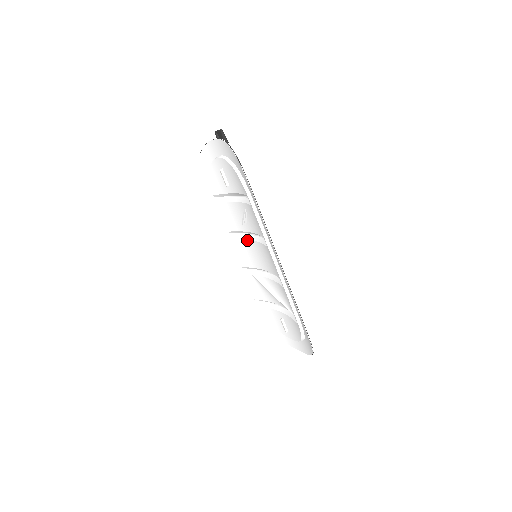
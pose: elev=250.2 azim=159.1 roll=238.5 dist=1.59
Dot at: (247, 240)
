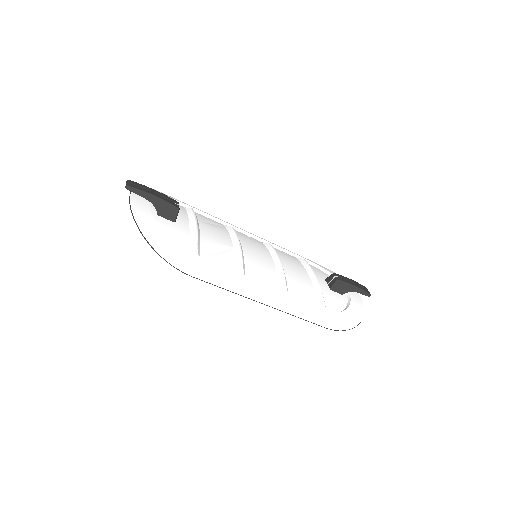
Dot at: occluded
